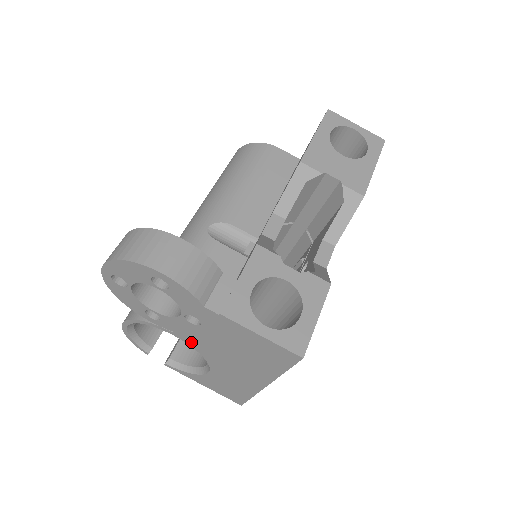
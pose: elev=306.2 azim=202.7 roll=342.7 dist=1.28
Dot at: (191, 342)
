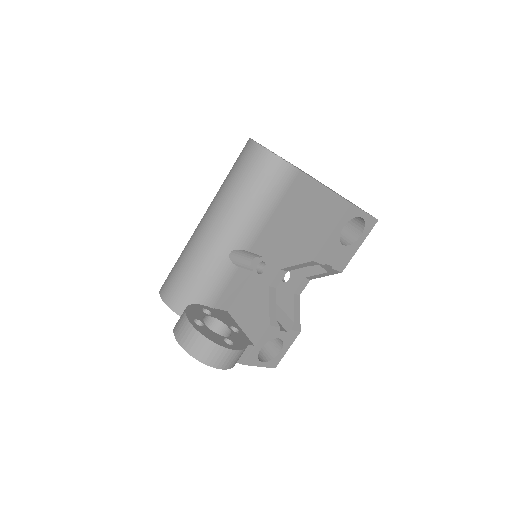
Dot at: occluded
